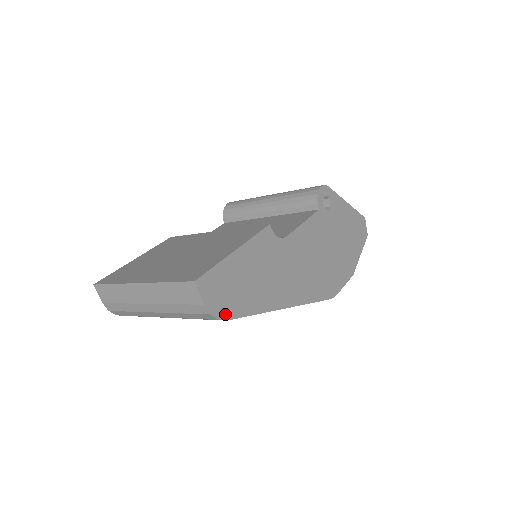
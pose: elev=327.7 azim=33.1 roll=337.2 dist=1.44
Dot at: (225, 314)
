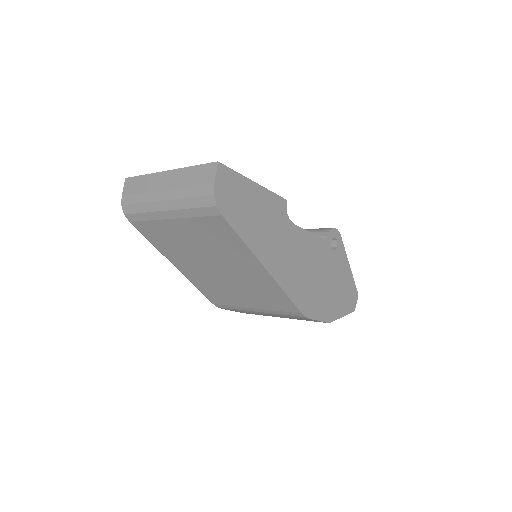
Dot at: (223, 209)
